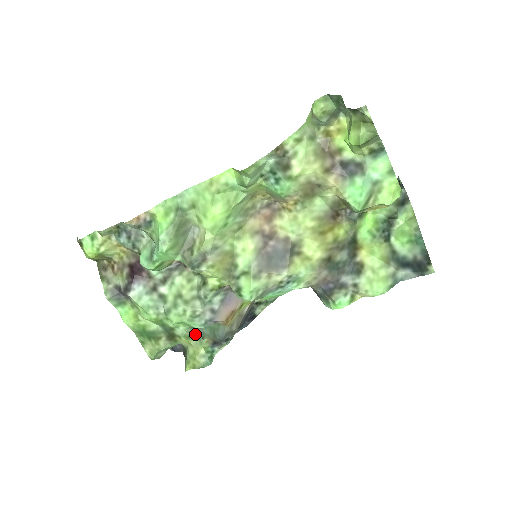
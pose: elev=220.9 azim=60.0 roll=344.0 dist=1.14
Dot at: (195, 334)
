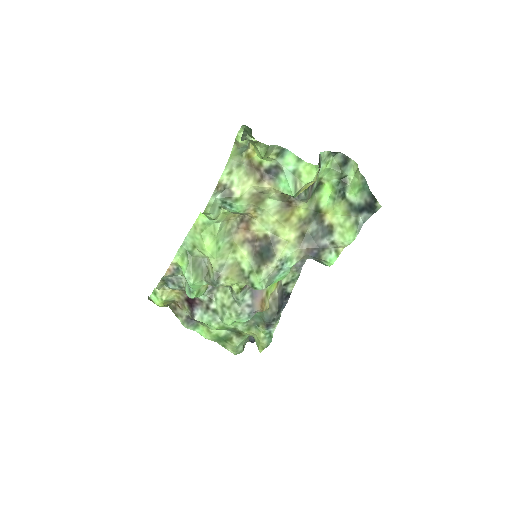
Dot at: (252, 325)
